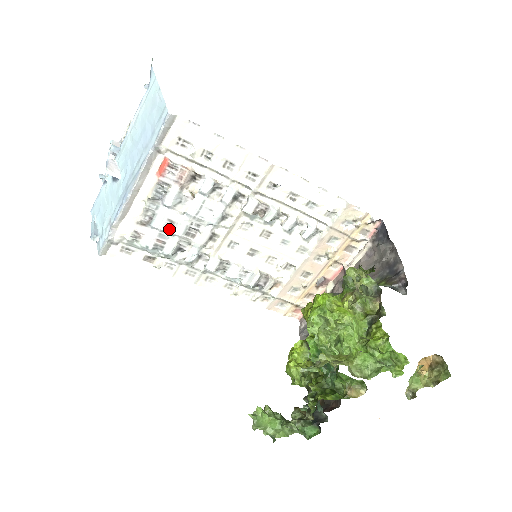
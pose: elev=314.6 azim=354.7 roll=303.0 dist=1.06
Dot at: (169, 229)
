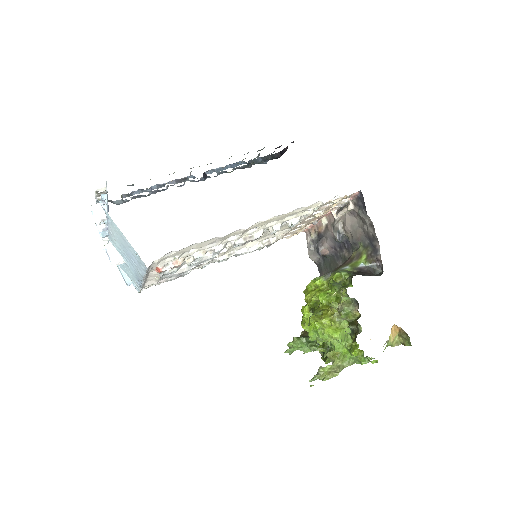
Dot at: occluded
